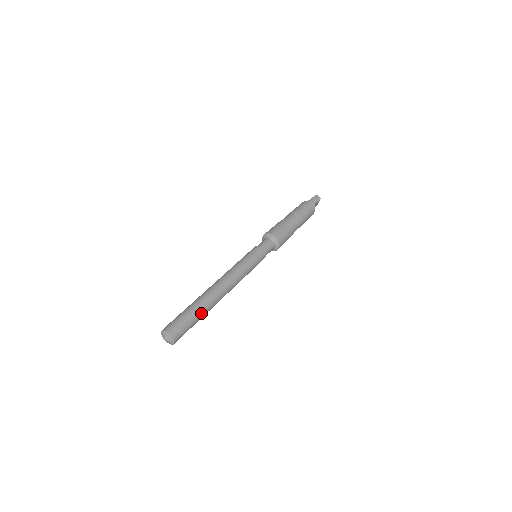
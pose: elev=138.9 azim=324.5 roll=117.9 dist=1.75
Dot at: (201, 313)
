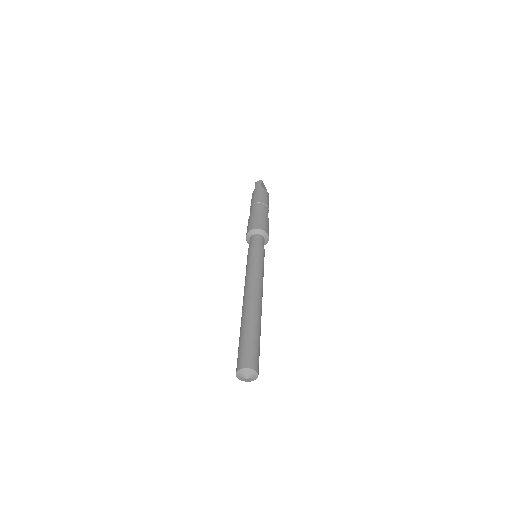
Dot at: (254, 329)
